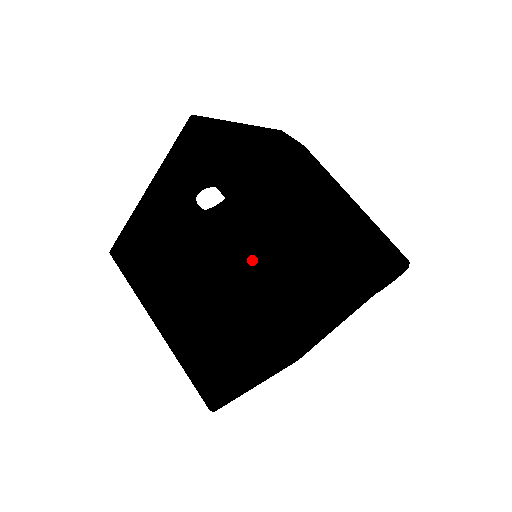
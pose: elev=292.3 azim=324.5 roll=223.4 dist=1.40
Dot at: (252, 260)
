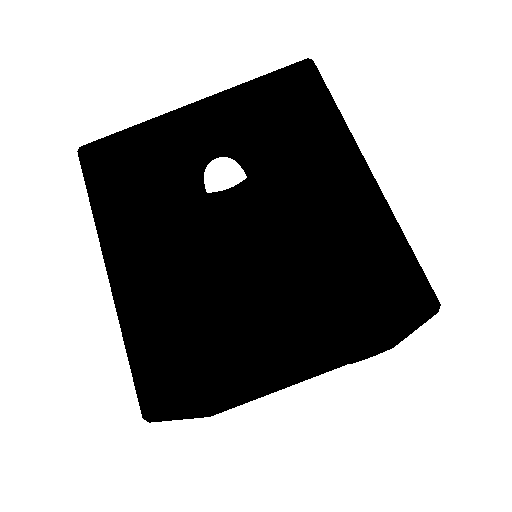
Dot at: (329, 230)
